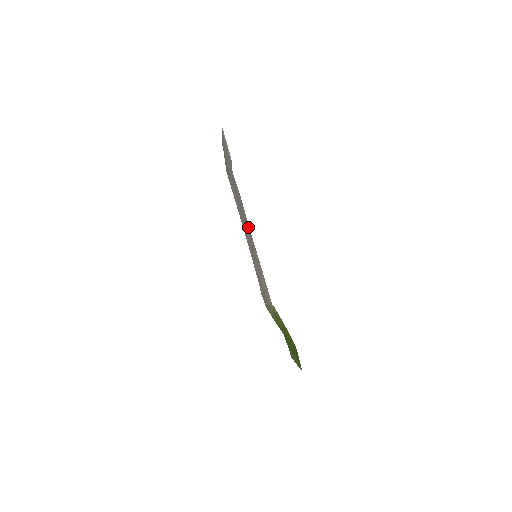
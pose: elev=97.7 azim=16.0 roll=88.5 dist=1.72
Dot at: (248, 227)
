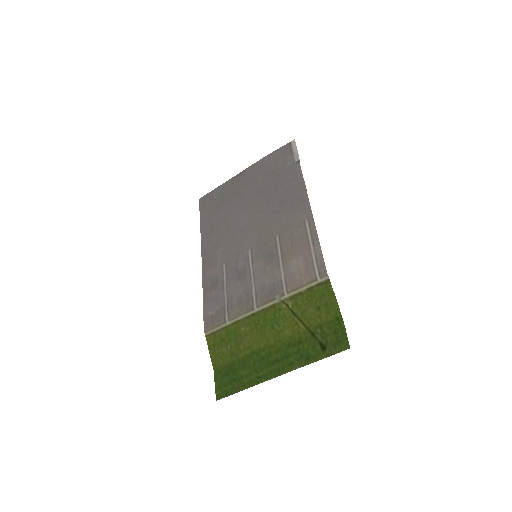
Dot at: (289, 216)
